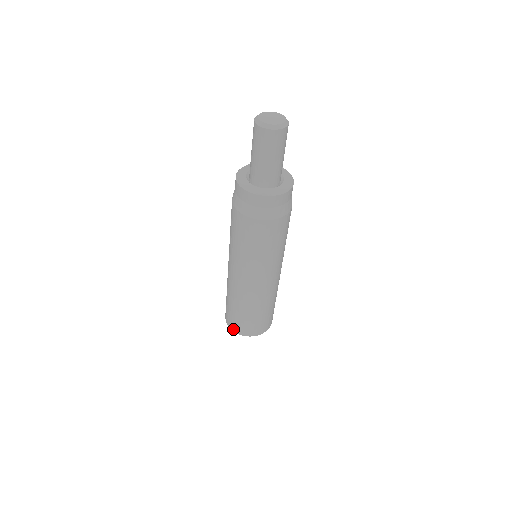
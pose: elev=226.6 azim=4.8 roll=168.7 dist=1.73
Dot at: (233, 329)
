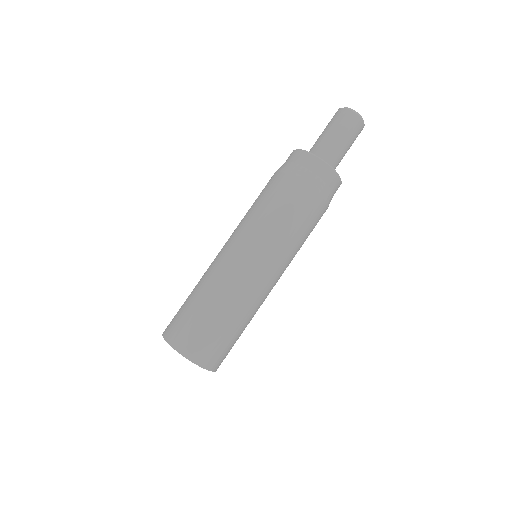
Dot at: (178, 347)
